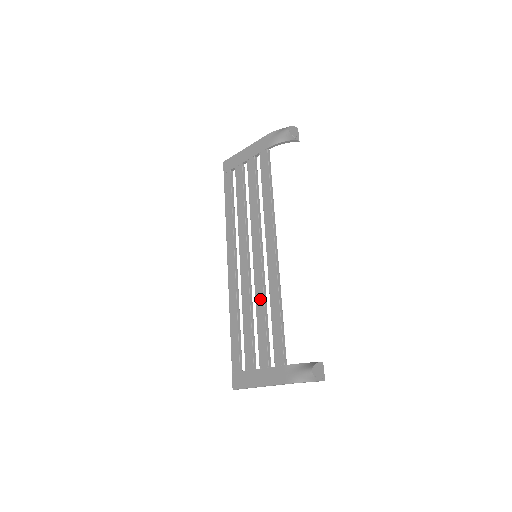
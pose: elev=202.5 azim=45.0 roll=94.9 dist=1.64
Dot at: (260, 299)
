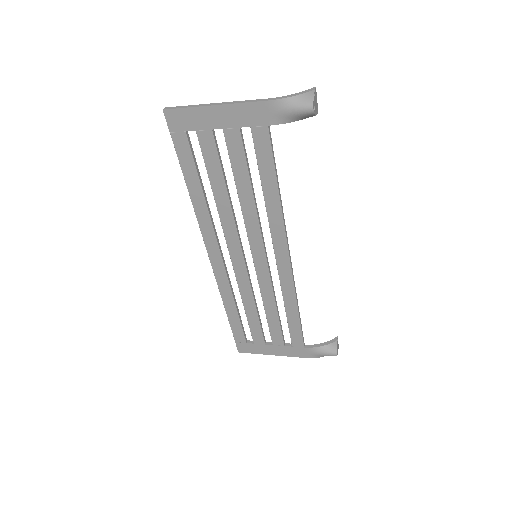
Dot at: (269, 298)
